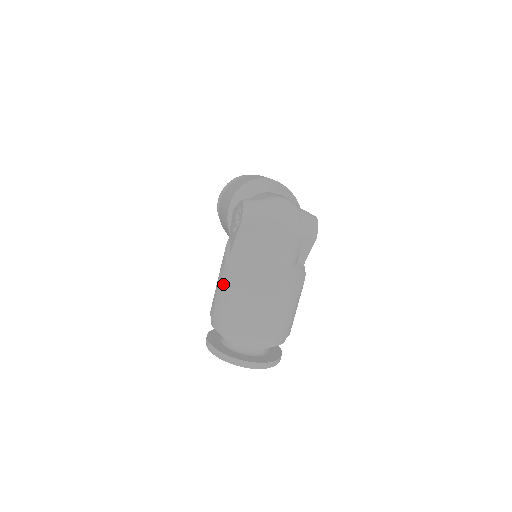
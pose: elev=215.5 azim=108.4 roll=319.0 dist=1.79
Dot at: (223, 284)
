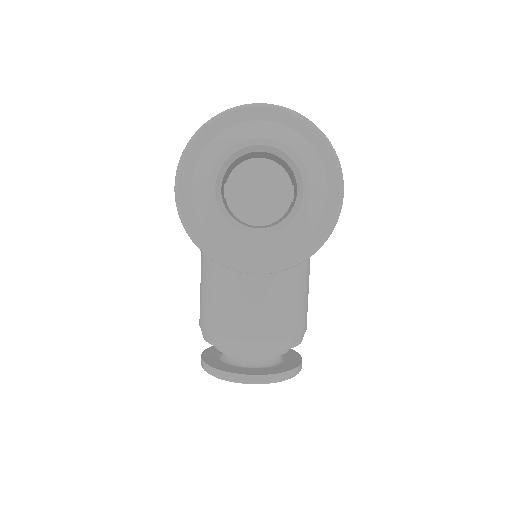
Dot at: occluded
